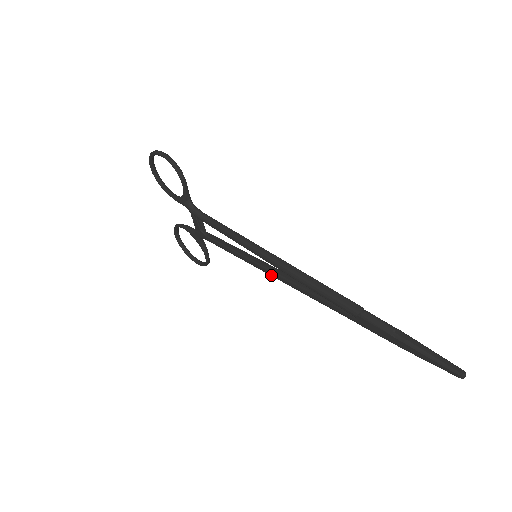
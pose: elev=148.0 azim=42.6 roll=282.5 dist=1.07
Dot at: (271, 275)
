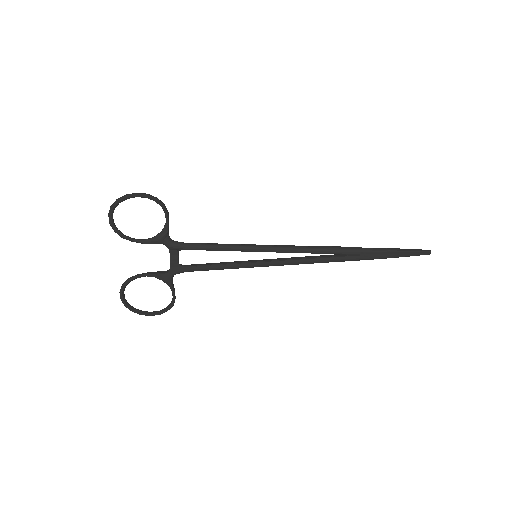
Dot at: (275, 264)
